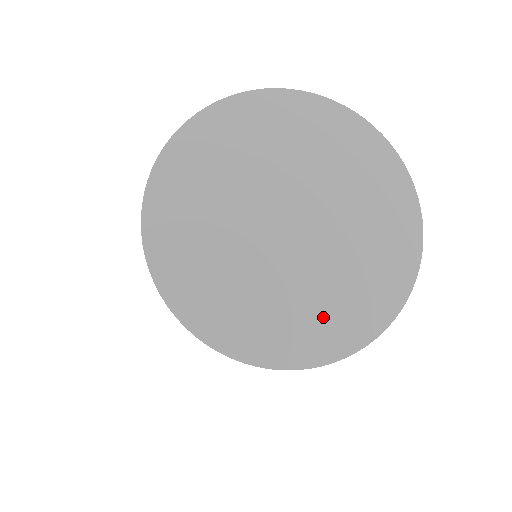
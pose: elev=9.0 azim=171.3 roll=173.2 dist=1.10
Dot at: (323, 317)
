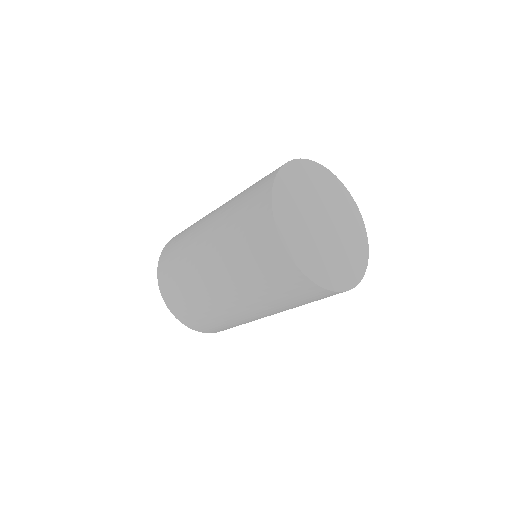
Dot at: (315, 261)
